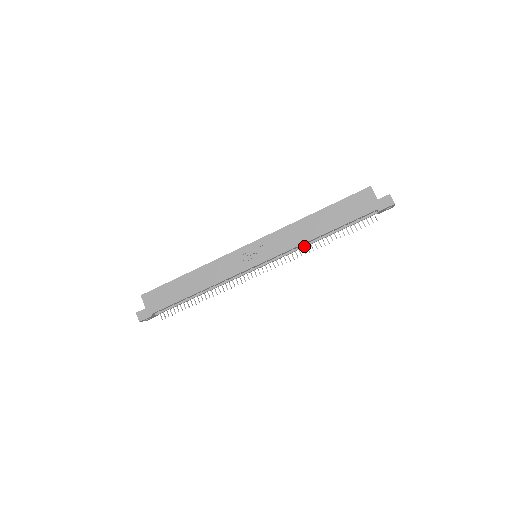
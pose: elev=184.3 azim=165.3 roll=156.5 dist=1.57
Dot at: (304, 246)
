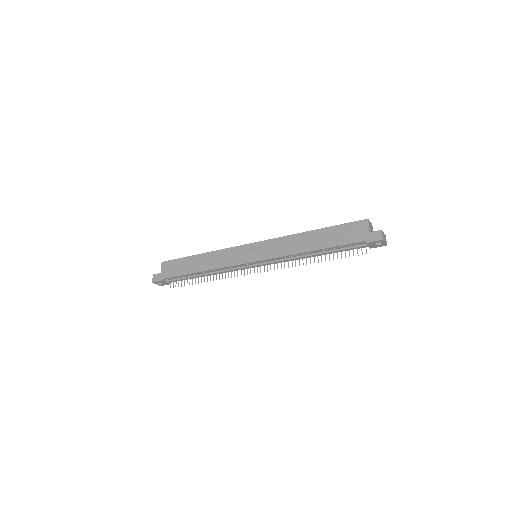
Dot at: (295, 258)
